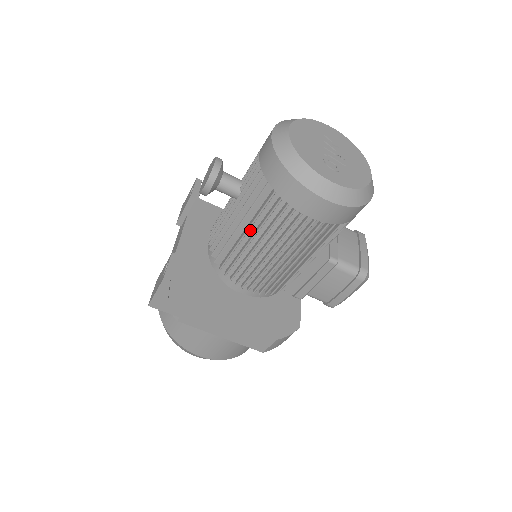
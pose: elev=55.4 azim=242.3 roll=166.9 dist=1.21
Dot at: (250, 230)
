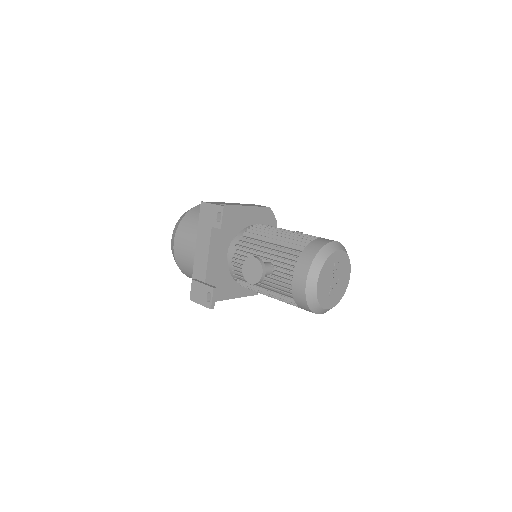
Dot at: (269, 291)
